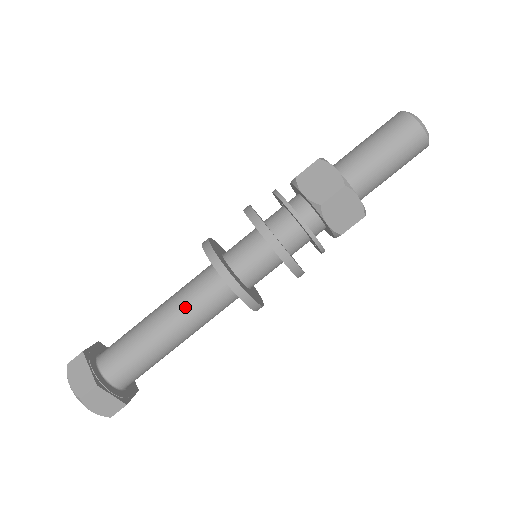
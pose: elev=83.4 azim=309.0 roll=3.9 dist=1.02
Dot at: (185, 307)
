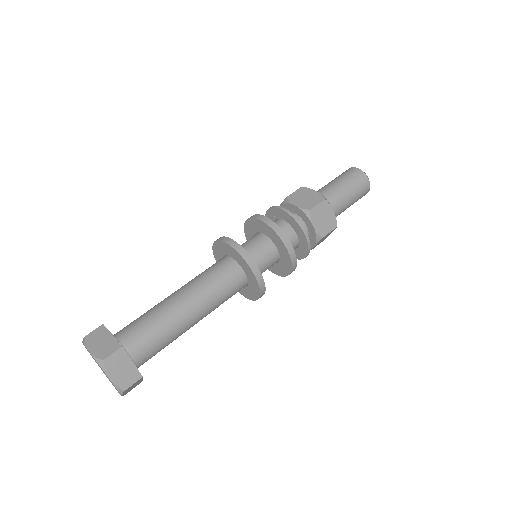
Dot at: (203, 286)
